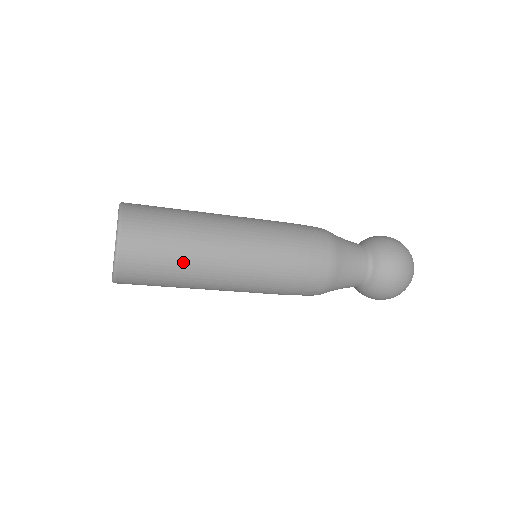
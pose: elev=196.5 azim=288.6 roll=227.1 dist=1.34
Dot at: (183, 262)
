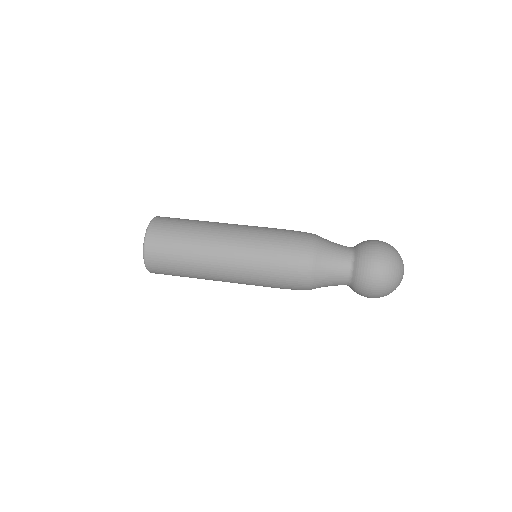
Dot at: (188, 266)
